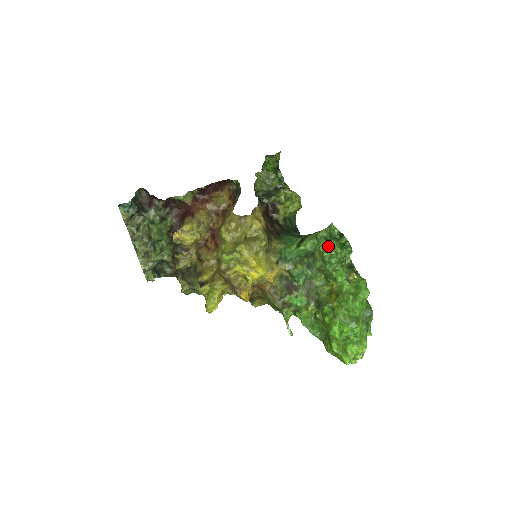
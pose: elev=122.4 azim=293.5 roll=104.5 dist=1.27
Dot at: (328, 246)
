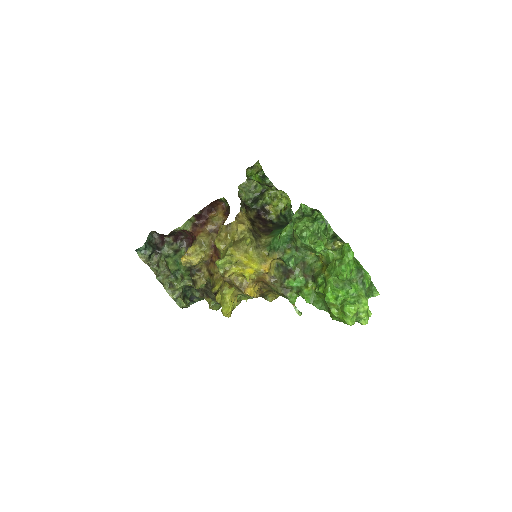
Dot at: (299, 224)
